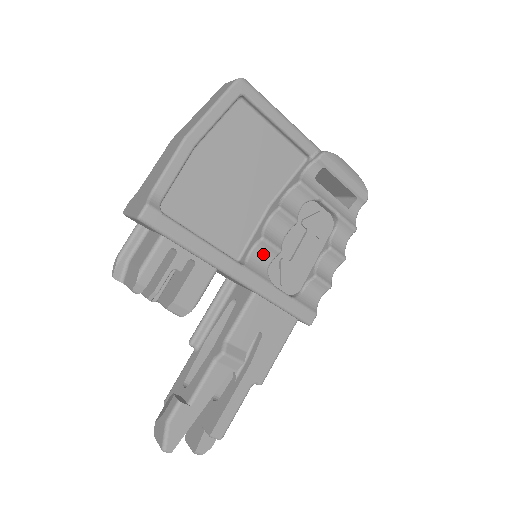
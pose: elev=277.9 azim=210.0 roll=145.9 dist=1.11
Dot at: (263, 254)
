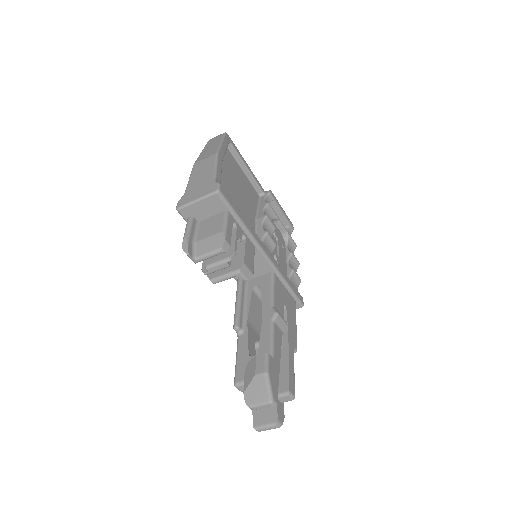
Dot at: (268, 246)
